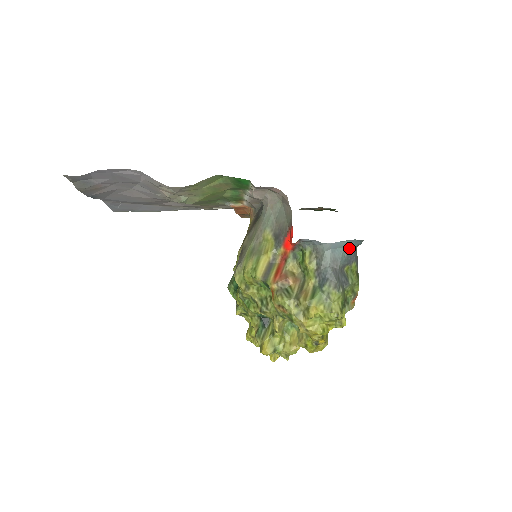
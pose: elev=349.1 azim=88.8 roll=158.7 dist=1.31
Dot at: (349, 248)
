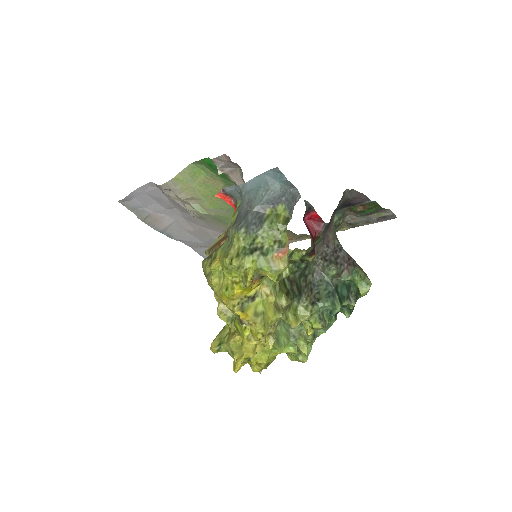
Dot at: (269, 185)
